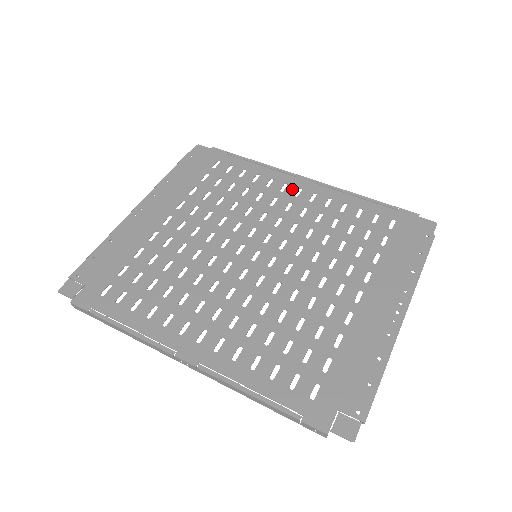
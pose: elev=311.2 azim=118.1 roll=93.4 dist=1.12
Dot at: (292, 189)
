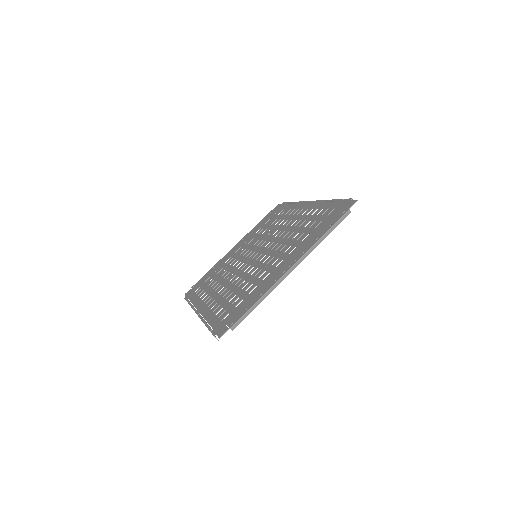
Dot at: (299, 211)
